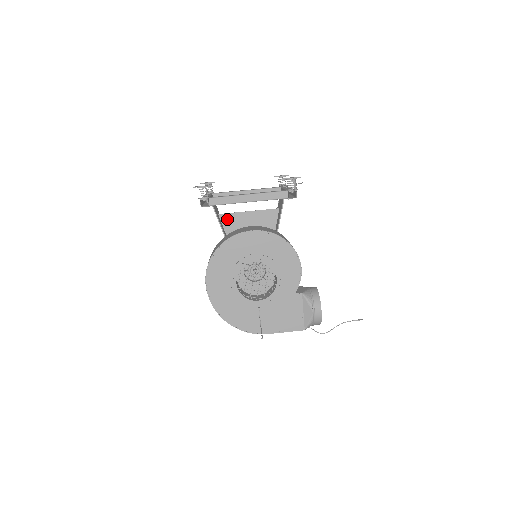
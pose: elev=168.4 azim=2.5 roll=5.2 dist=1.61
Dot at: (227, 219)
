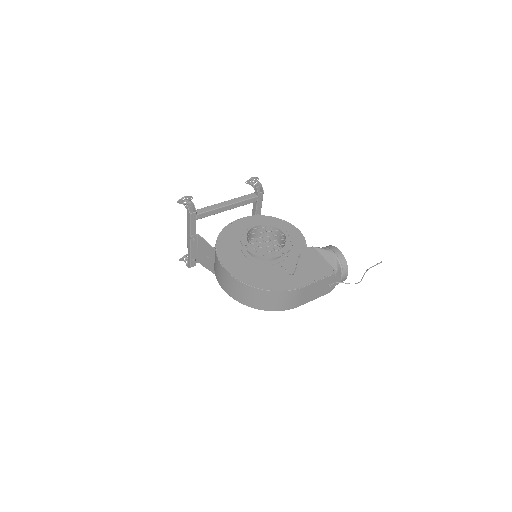
Dot at: occluded
